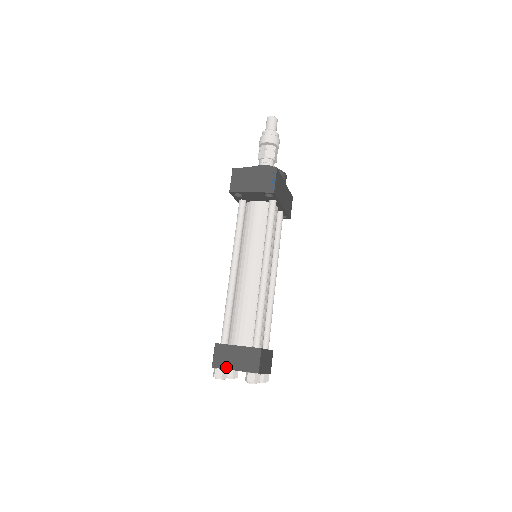
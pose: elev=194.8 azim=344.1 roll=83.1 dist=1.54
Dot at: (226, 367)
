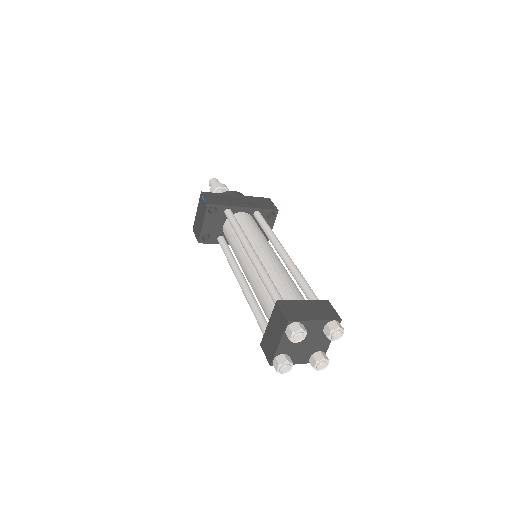
Dot at: (274, 351)
